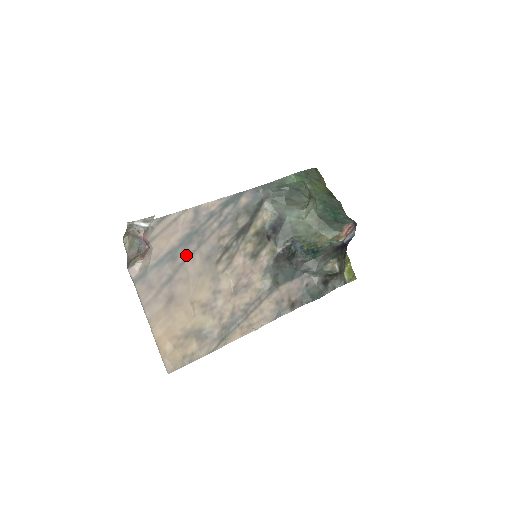
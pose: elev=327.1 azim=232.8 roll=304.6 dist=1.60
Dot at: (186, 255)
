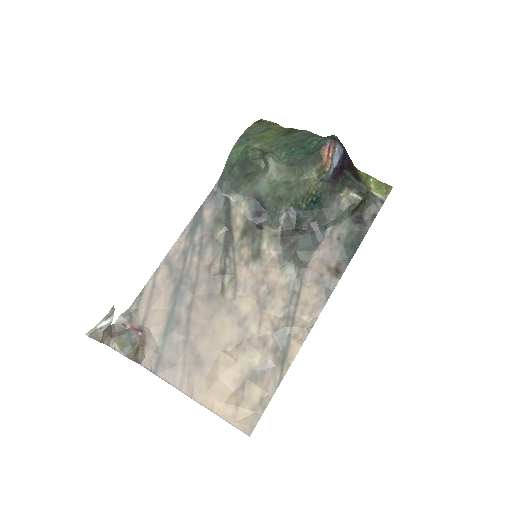
Dot at: (187, 310)
